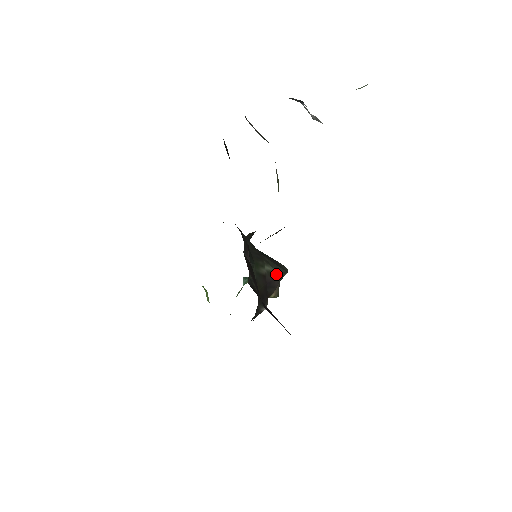
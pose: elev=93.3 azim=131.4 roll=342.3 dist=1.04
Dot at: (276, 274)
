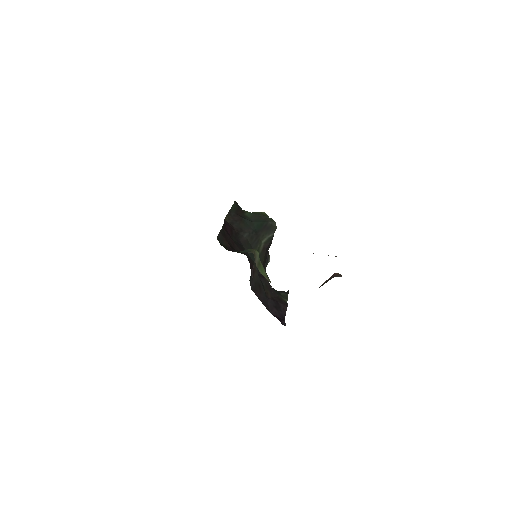
Dot at: (270, 238)
